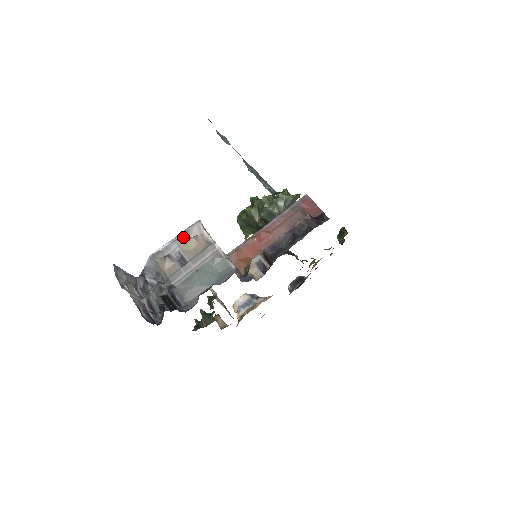
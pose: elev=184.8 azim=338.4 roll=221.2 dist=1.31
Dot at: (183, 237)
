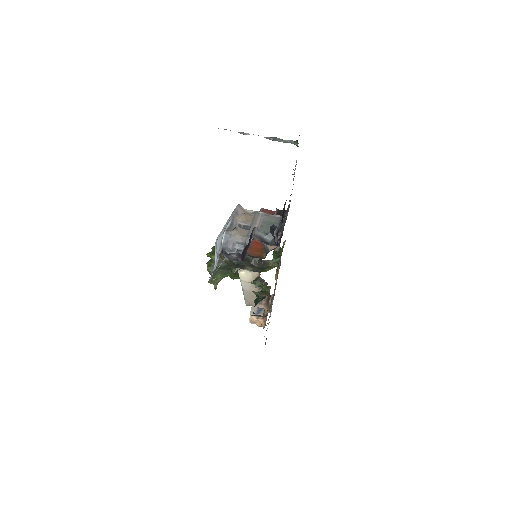
Dot at: (236, 215)
